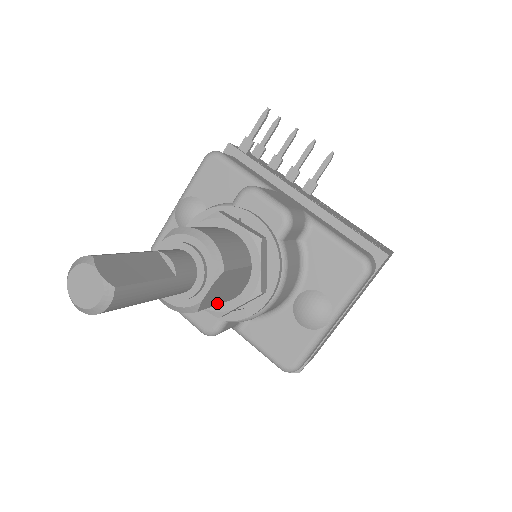
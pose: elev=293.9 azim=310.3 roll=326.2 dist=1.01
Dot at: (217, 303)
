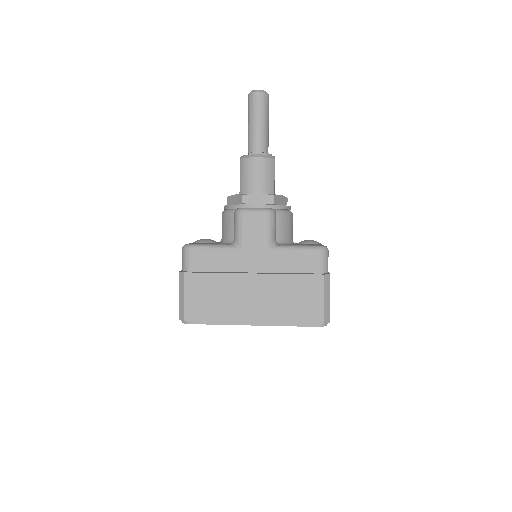
Dot at: (274, 180)
